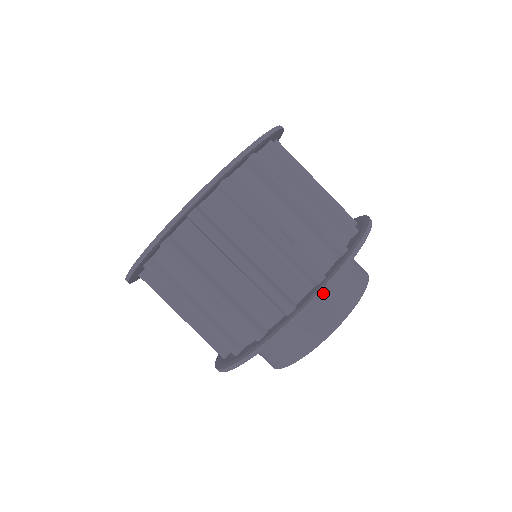
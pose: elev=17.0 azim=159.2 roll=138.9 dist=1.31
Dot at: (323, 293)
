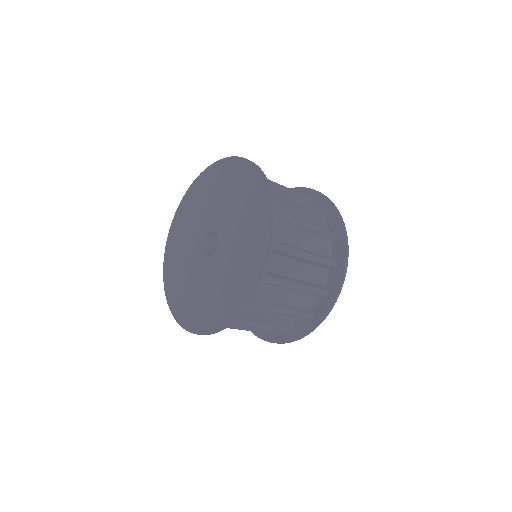
Dot at: (345, 275)
